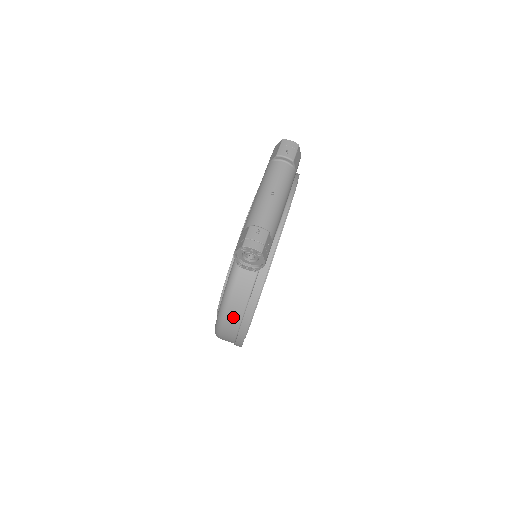
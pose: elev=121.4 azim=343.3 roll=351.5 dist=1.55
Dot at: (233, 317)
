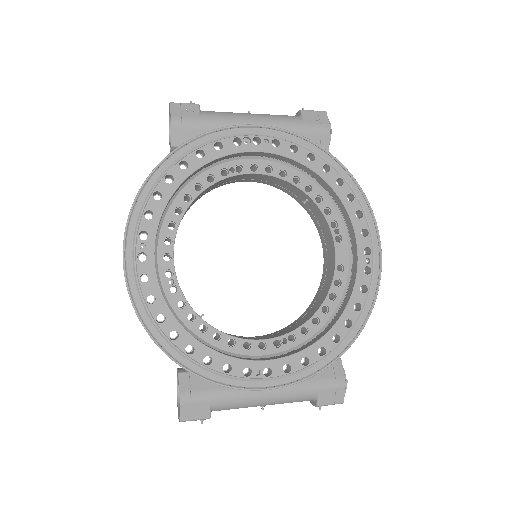
Dot at: occluded
